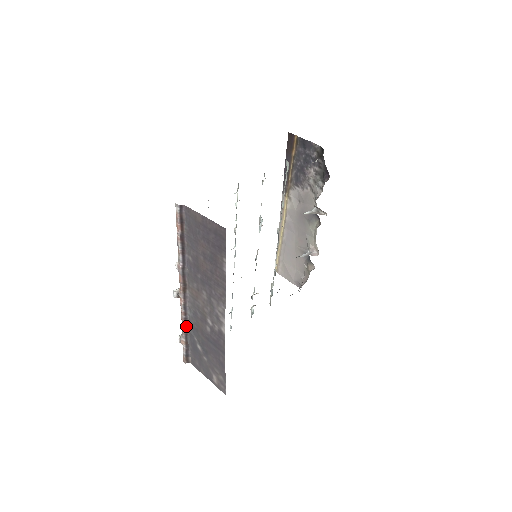
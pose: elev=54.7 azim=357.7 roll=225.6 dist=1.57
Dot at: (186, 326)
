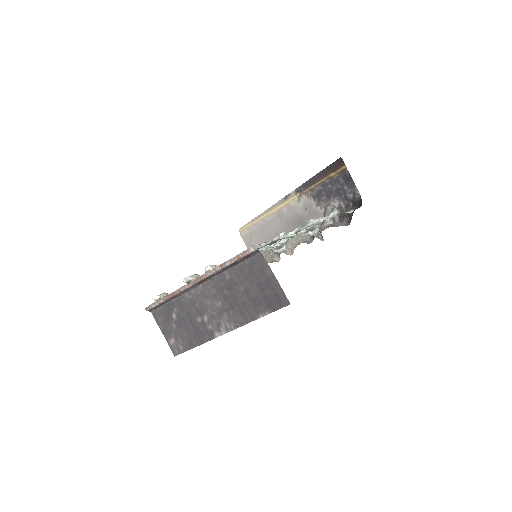
Dot at: (174, 297)
